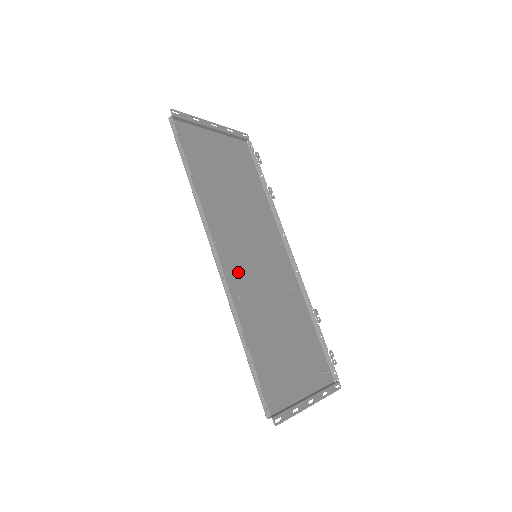
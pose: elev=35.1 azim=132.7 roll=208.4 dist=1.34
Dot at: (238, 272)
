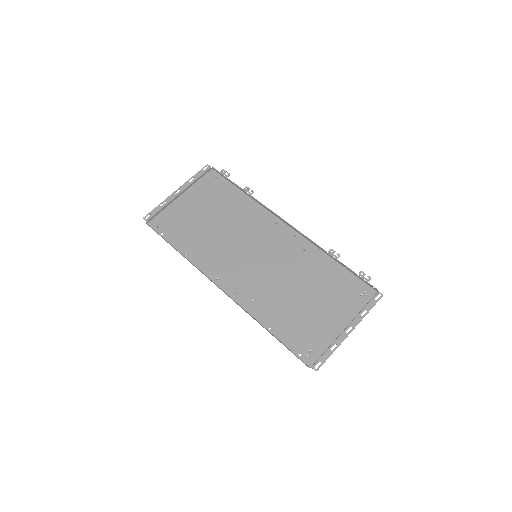
Dot at: (245, 283)
